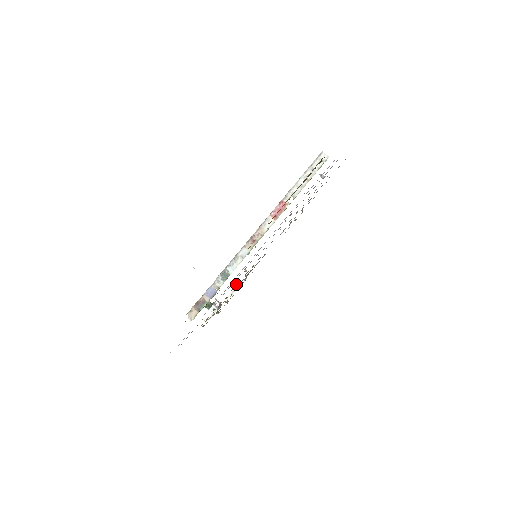
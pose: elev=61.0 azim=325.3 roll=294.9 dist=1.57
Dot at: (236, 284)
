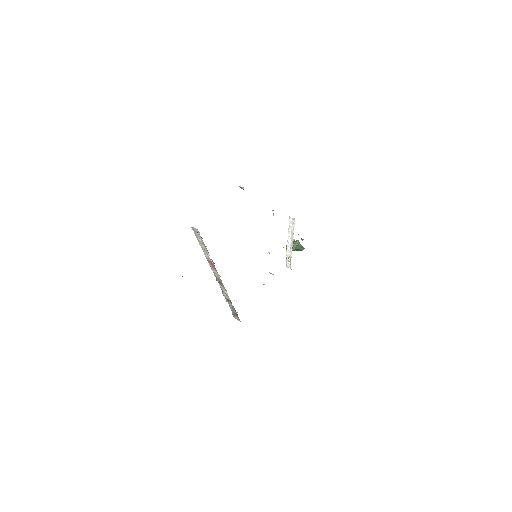
Dot at: (290, 237)
